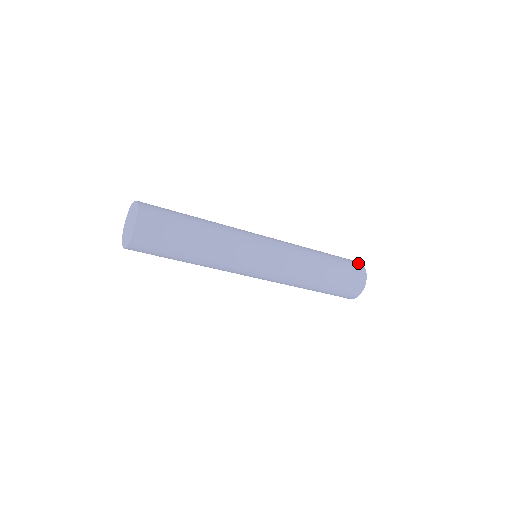
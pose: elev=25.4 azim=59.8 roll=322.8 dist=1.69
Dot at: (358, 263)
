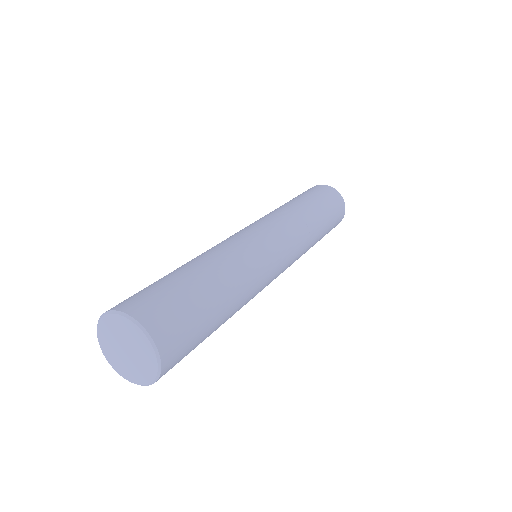
Dot at: (331, 189)
